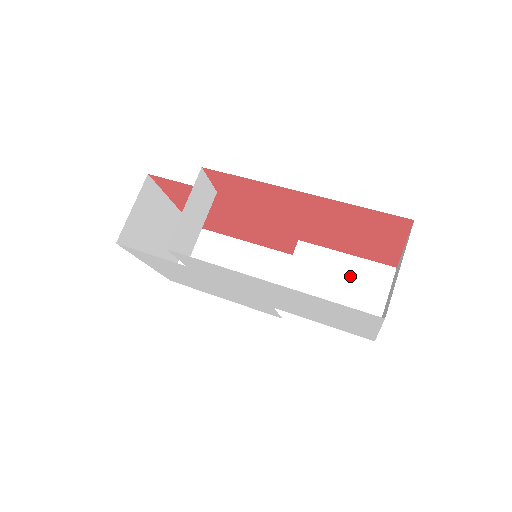
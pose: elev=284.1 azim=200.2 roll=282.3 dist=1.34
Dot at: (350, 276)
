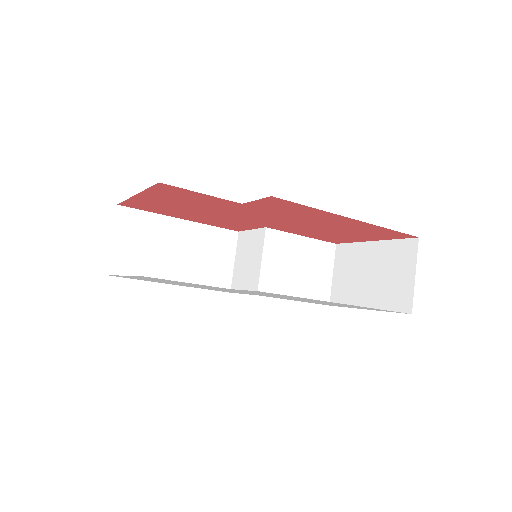
Dot at: (308, 256)
